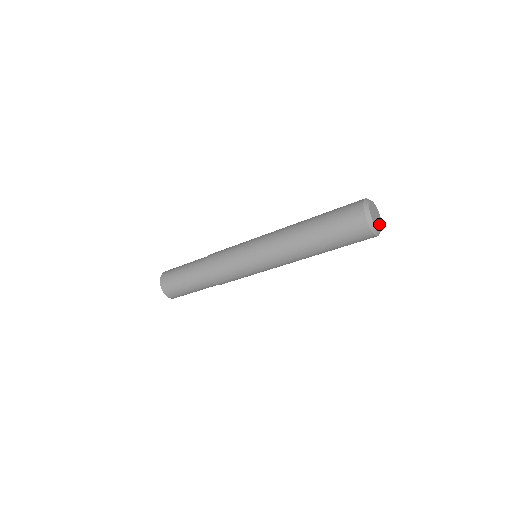
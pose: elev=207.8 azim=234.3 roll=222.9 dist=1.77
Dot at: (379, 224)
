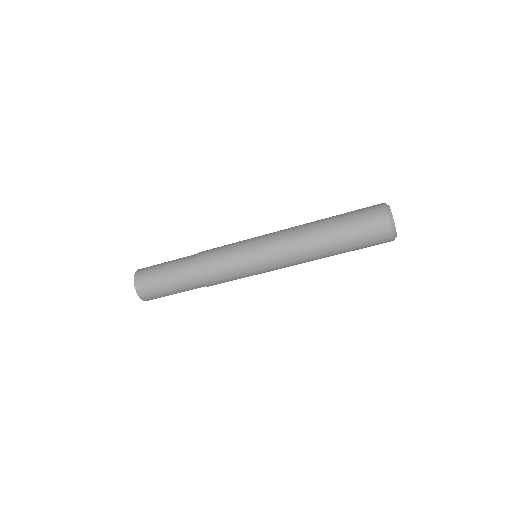
Dot at: occluded
